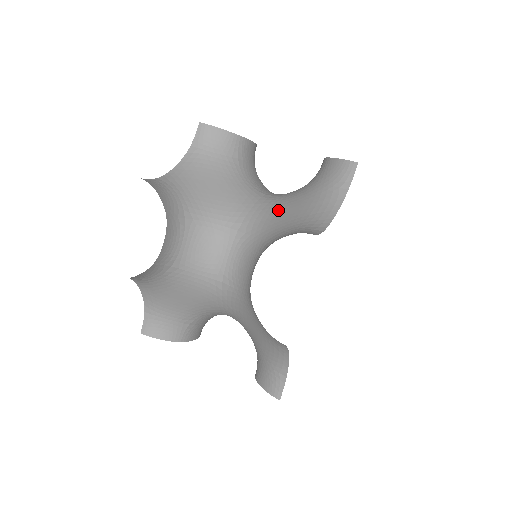
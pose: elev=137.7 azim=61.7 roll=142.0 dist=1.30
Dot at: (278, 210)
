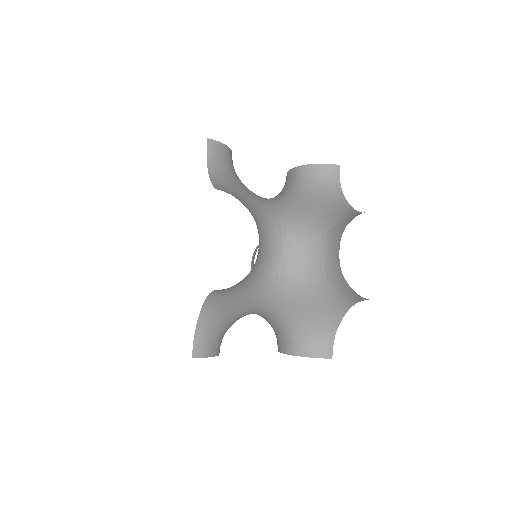
Dot at: occluded
